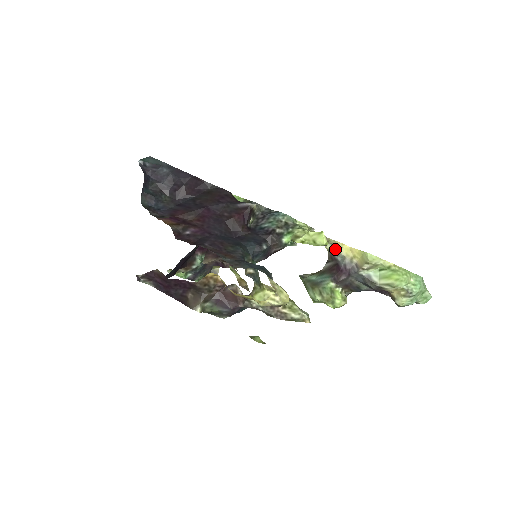
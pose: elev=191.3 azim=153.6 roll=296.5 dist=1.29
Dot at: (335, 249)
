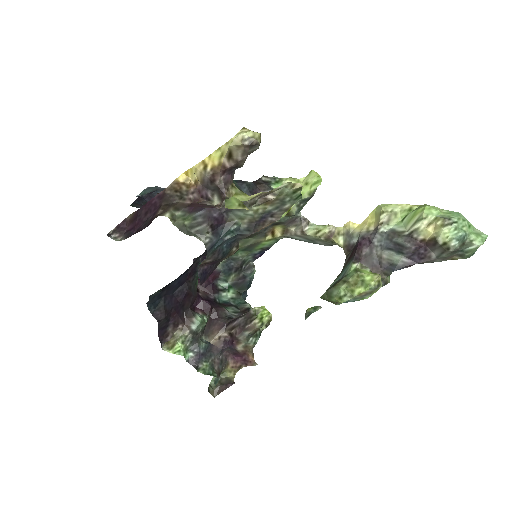
Dot at: (348, 235)
